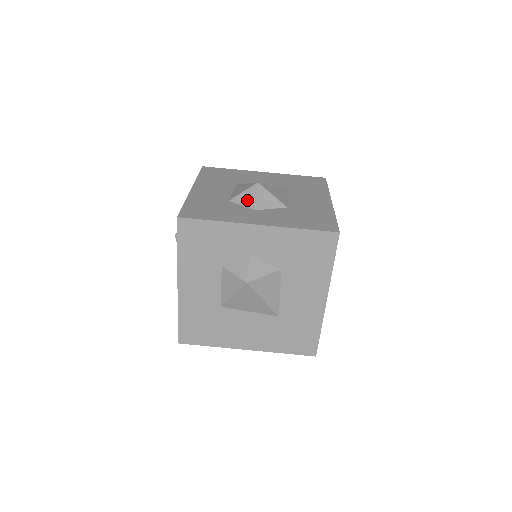
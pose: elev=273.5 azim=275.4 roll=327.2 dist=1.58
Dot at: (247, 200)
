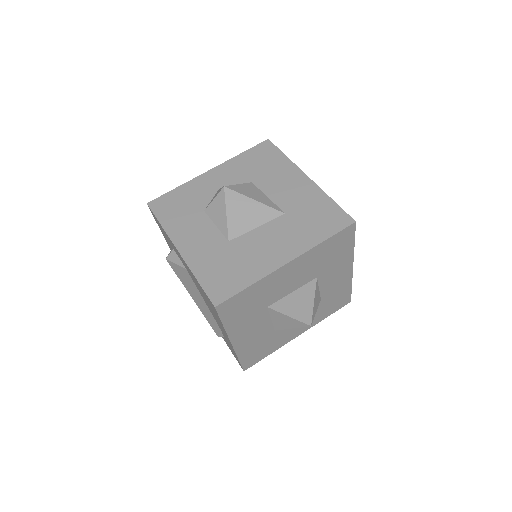
Dot at: occluded
